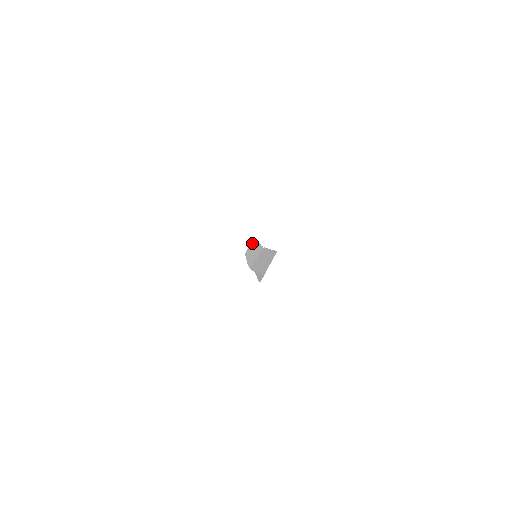
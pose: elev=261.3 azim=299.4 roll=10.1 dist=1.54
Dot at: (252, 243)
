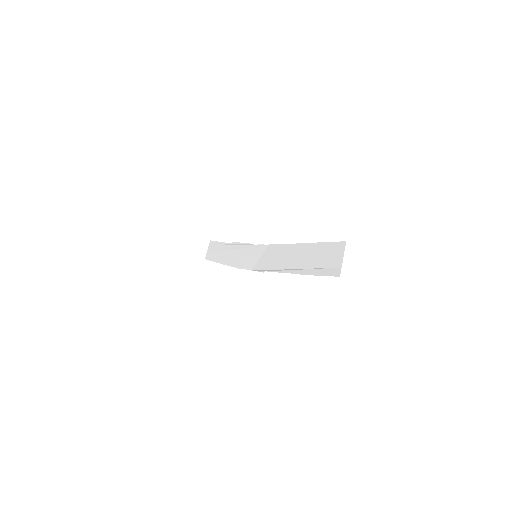
Dot at: (213, 246)
